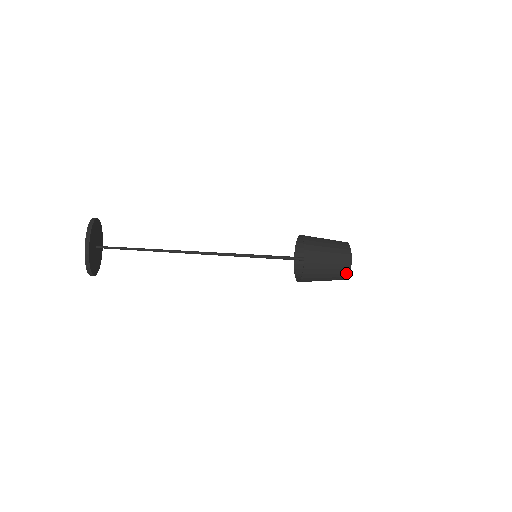
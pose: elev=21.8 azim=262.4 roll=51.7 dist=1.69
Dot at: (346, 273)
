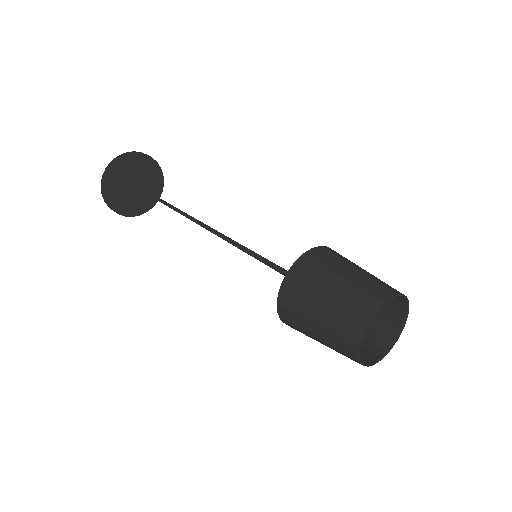
Dot at: (356, 361)
